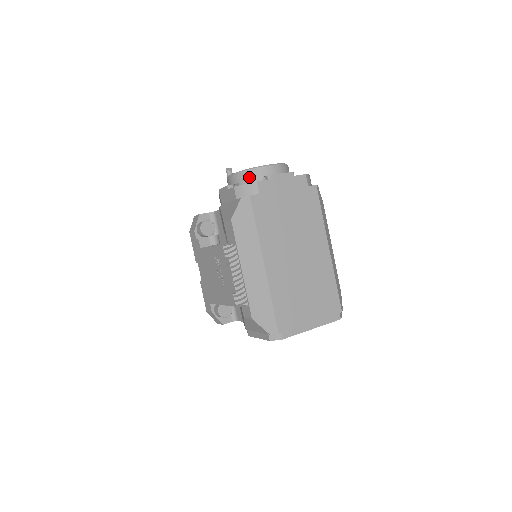
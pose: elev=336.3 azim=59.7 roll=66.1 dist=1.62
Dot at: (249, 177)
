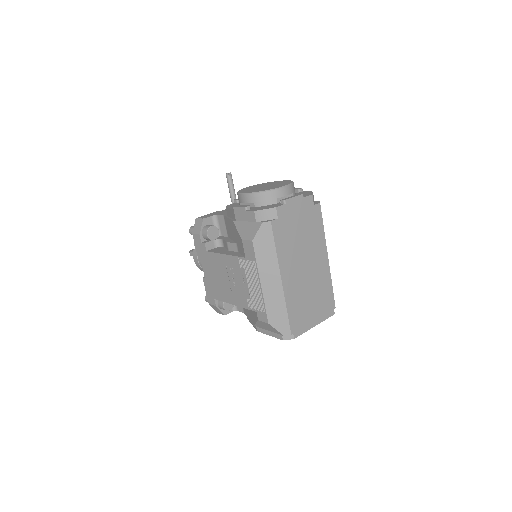
Dot at: (264, 198)
